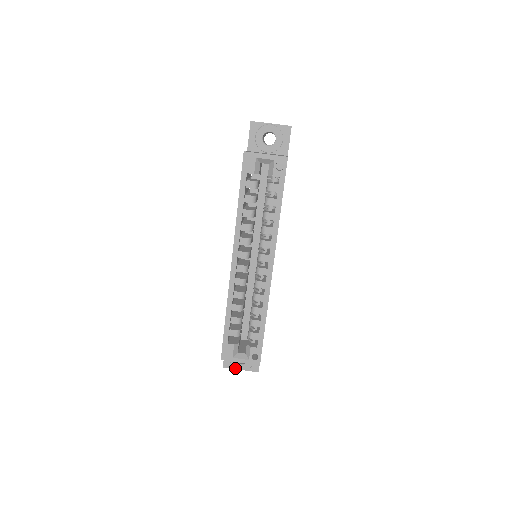
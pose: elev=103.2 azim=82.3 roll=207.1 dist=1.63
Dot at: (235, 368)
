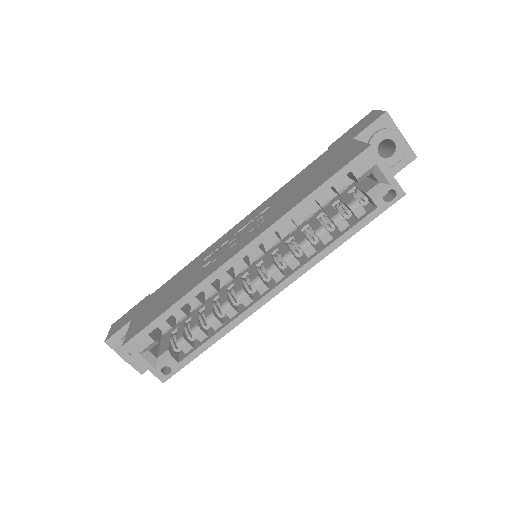
Dot at: (119, 353)
